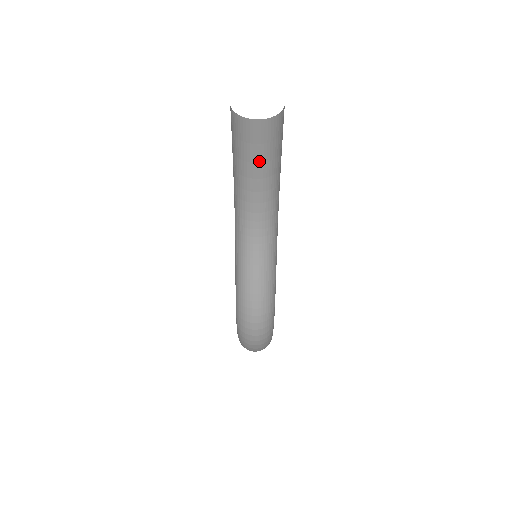
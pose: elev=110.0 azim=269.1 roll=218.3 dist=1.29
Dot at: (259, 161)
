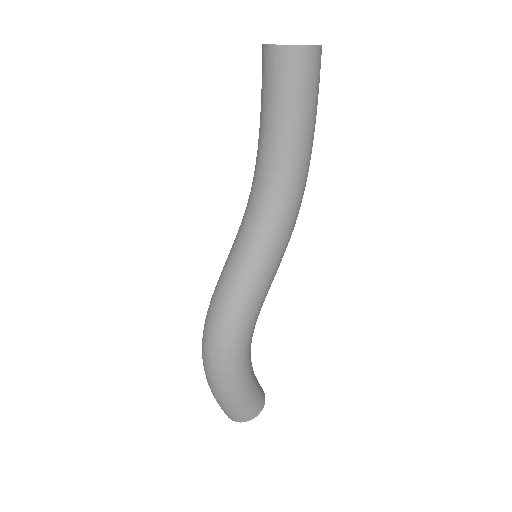
Dot at: (270, 107)
